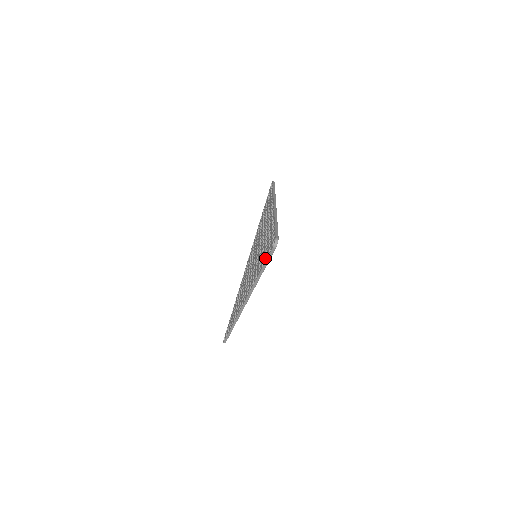
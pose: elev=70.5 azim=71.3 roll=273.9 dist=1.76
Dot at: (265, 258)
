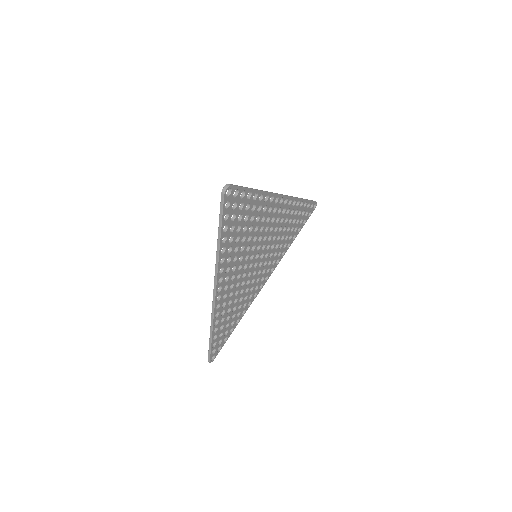
Dot at: (224, 218)
